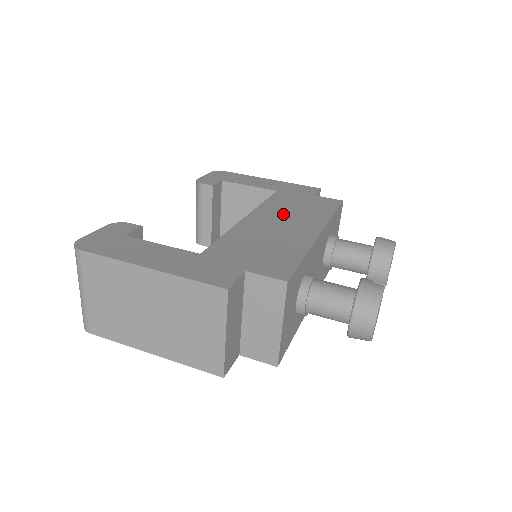
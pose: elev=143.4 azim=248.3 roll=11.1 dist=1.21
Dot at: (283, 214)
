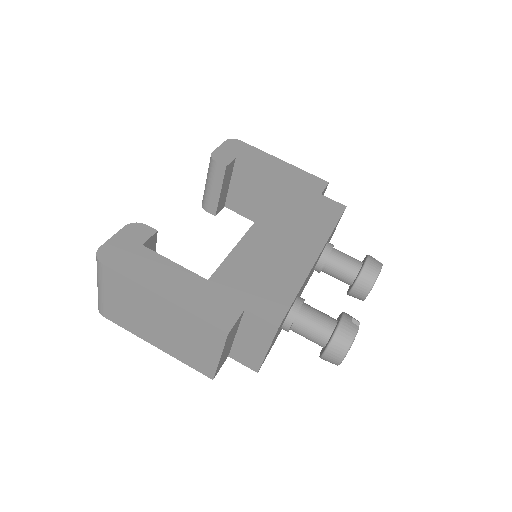
Dot at: (288, 224)
